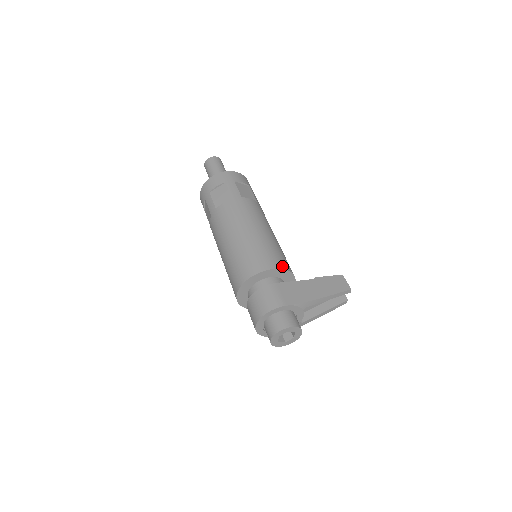
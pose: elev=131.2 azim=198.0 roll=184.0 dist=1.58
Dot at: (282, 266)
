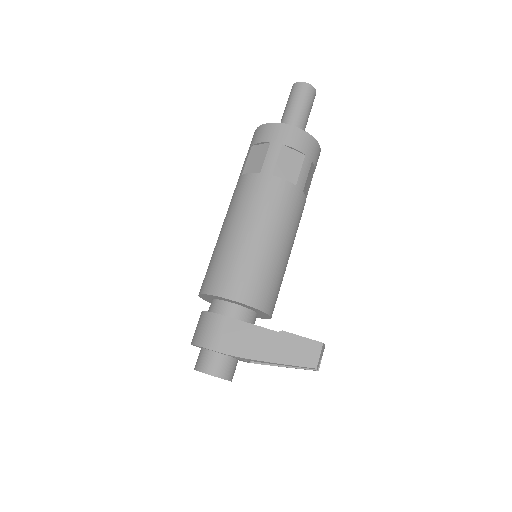
Dot at: (246, 299)
